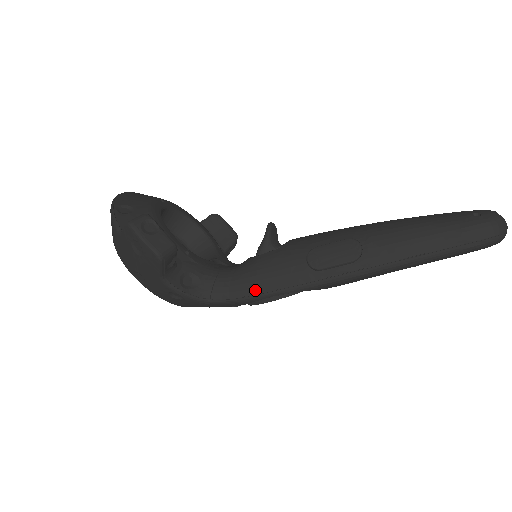
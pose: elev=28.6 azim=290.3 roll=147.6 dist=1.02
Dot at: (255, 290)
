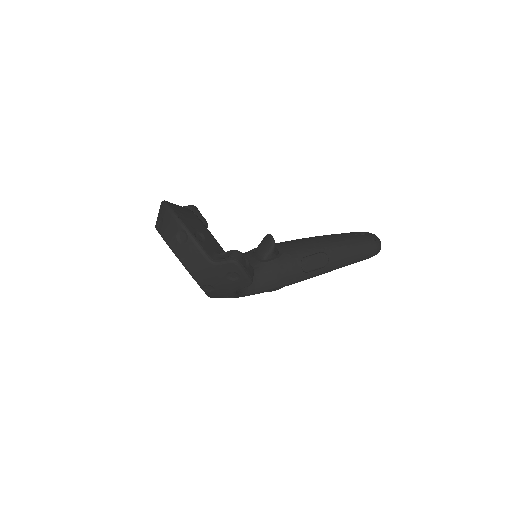
Dot at: (271, 286)
